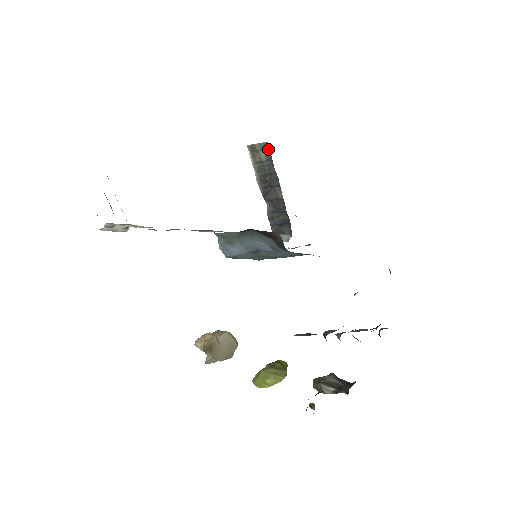
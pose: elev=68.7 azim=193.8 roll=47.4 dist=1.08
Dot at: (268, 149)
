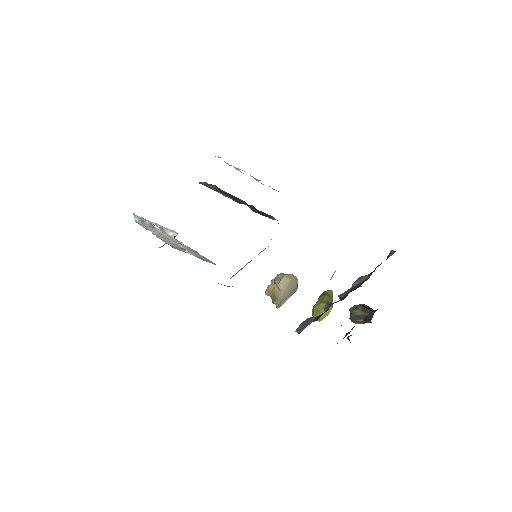
Dot at: (211, 185)
